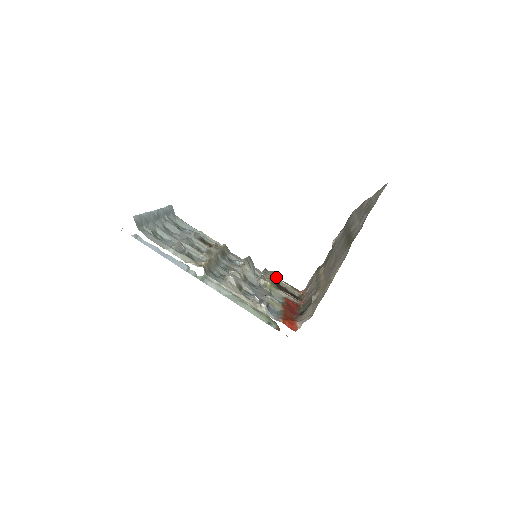
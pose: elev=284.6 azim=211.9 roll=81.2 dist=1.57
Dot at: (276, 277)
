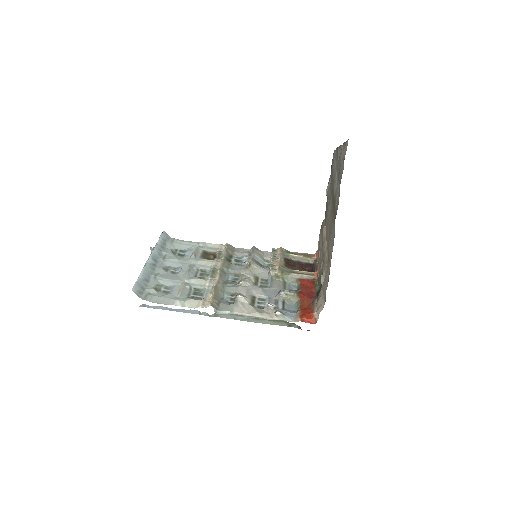
Dot at: (286, 254)
